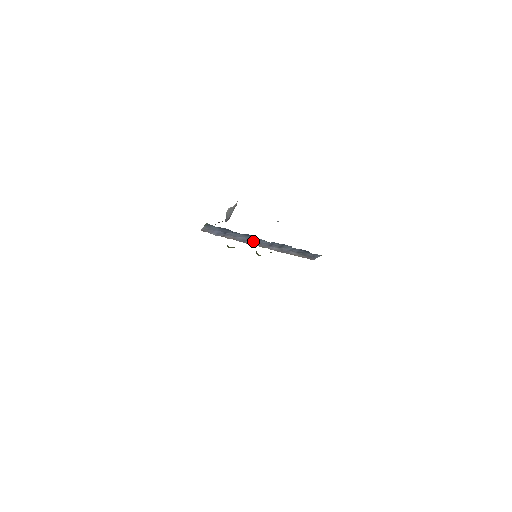
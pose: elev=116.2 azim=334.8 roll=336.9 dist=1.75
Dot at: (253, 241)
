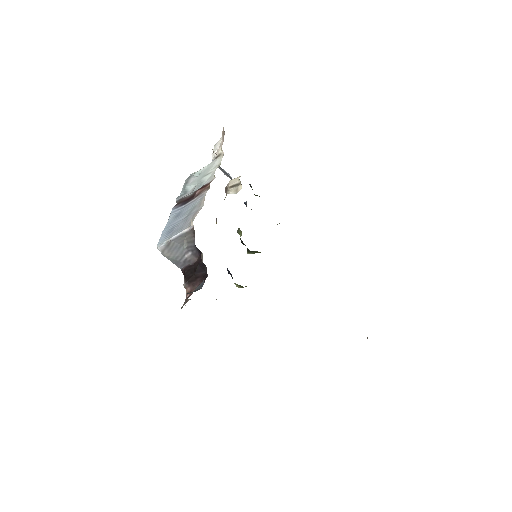
Dot at: occluded
